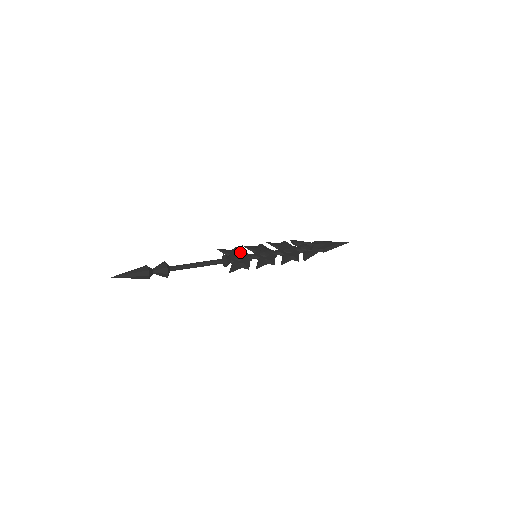
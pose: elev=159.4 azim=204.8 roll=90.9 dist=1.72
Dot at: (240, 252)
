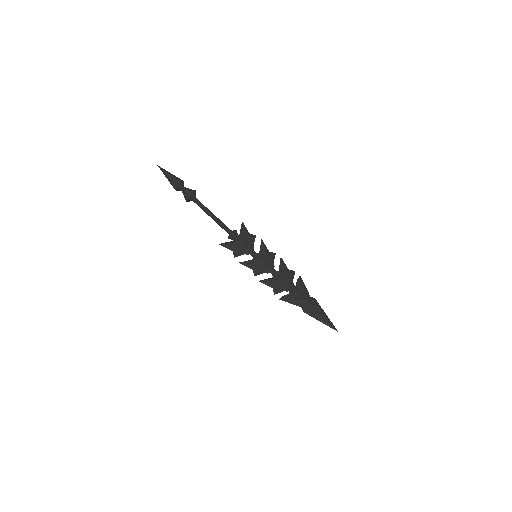
Dot at: (250, 241)
